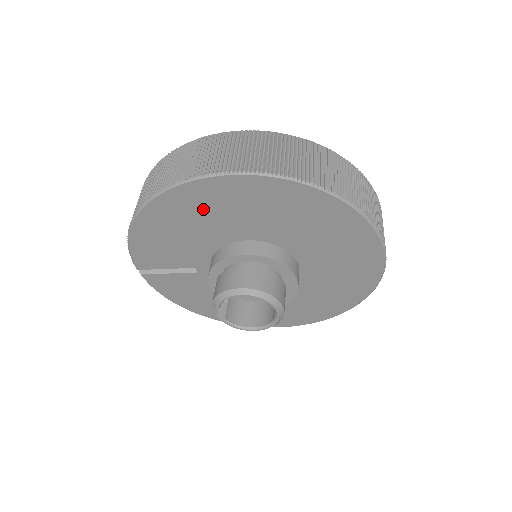
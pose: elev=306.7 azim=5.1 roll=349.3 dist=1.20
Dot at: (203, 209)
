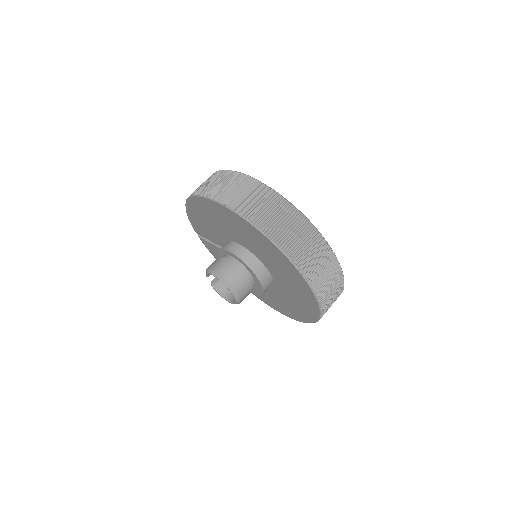
Dot at: (212, 215)
